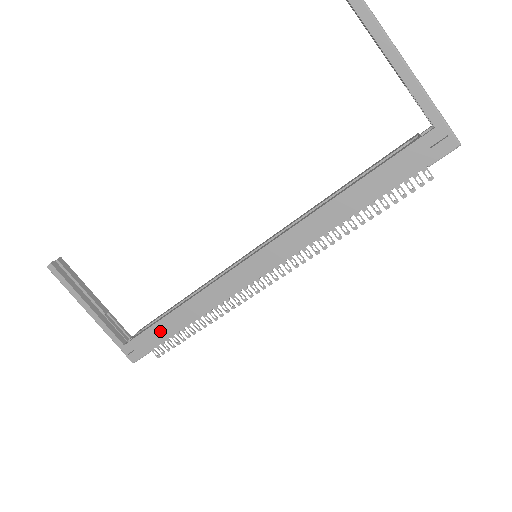
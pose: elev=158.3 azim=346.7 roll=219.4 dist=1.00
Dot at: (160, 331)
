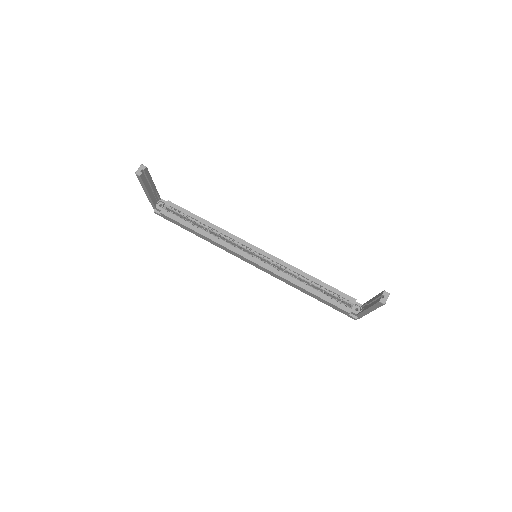
Dot at: (182, 226)
